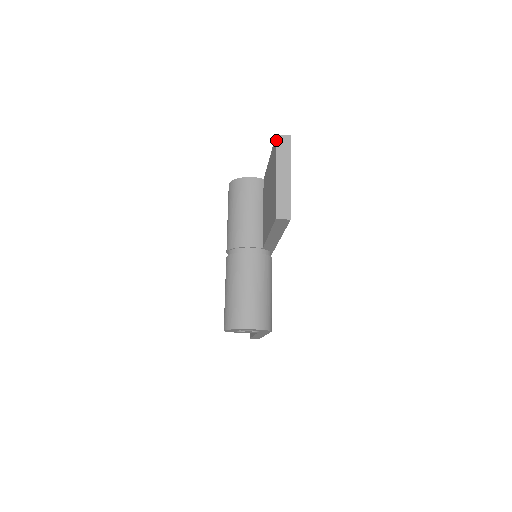
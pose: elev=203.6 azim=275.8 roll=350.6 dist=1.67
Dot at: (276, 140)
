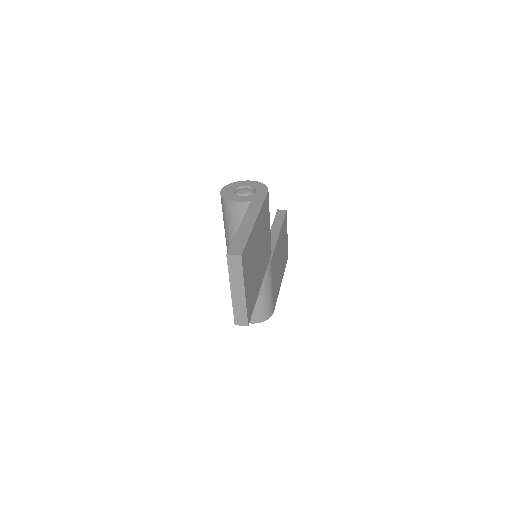
Dot at: (227, 260)
